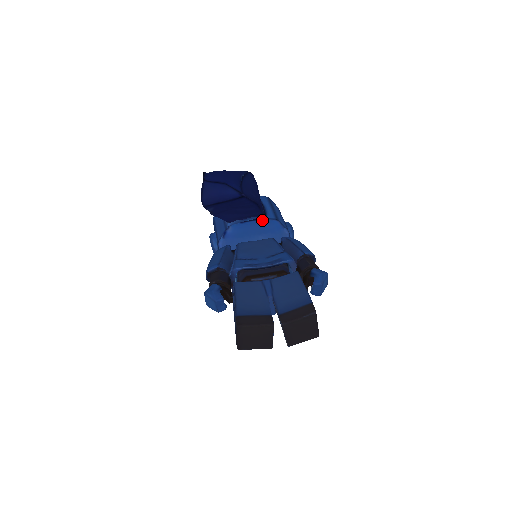
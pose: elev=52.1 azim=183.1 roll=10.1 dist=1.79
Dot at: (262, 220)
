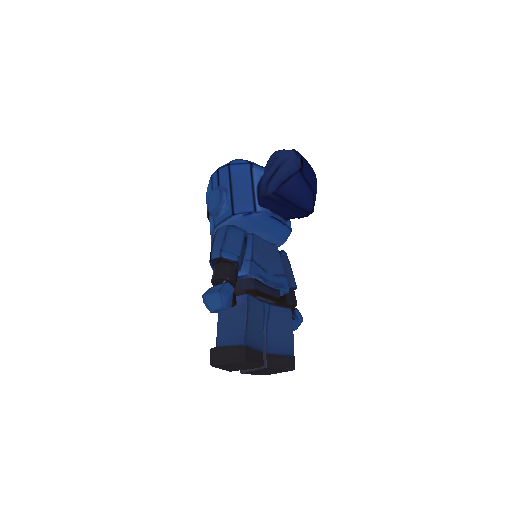
Dot at: (284, 225)
